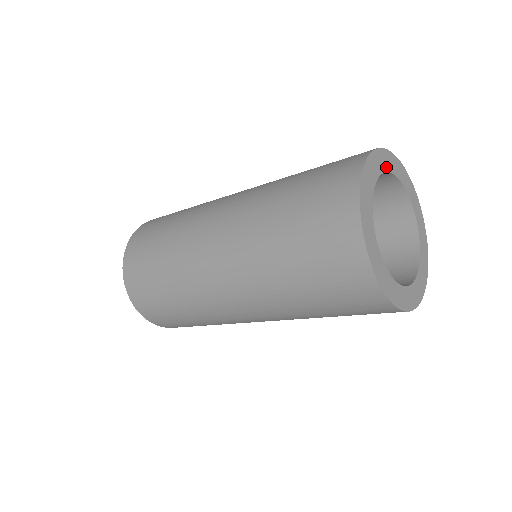
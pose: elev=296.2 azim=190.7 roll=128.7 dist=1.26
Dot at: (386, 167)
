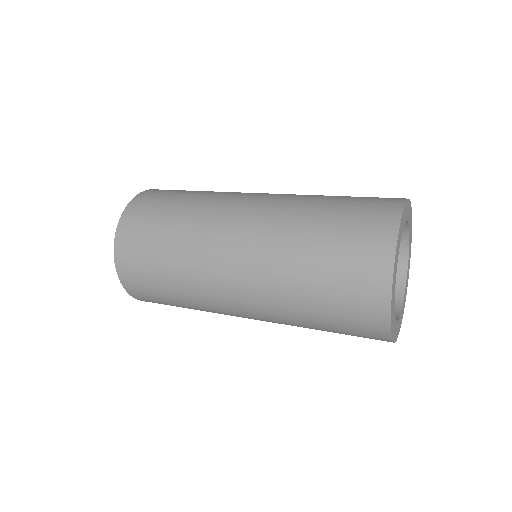
Dot at: (407, 216)
